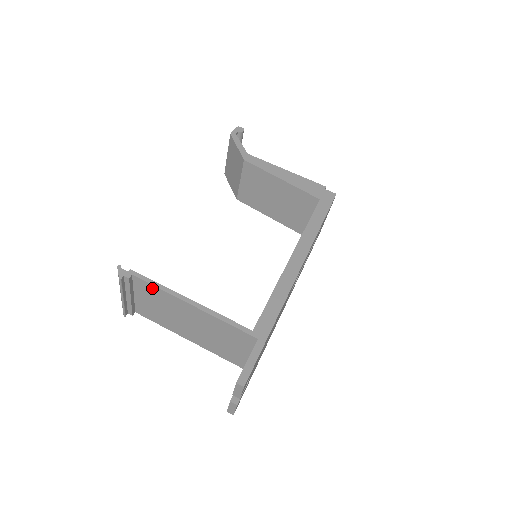
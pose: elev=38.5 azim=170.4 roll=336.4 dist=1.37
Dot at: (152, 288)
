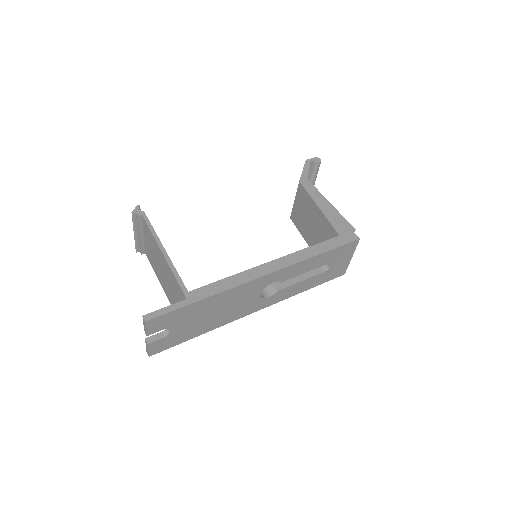
Dot at: (149, 230)
